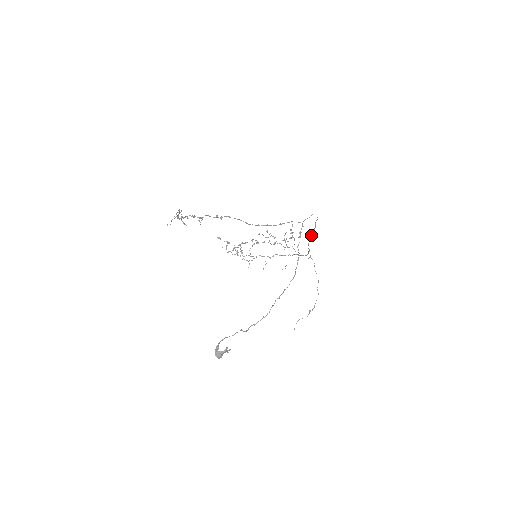
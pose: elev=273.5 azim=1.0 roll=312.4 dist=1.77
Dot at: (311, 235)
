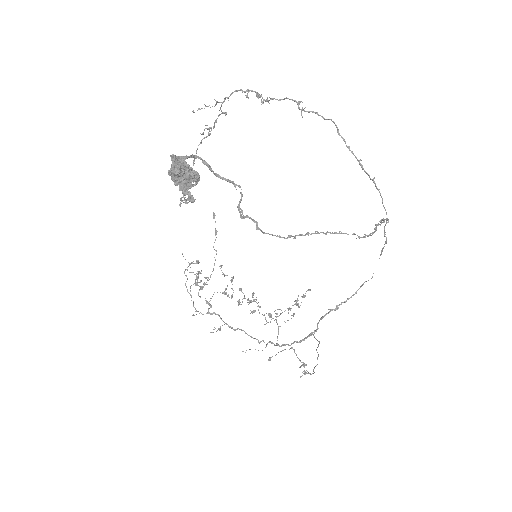
Dot at: (339, 304)
